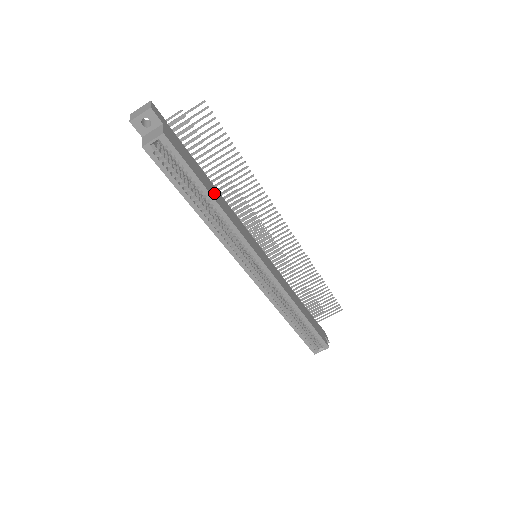
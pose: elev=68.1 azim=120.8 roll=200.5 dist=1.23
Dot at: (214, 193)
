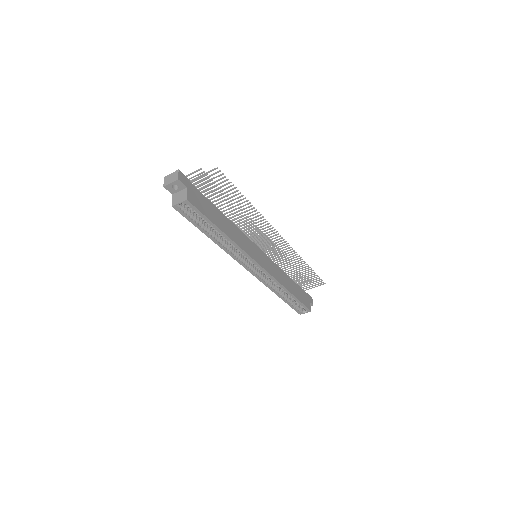
Dot at: (224, 225)
